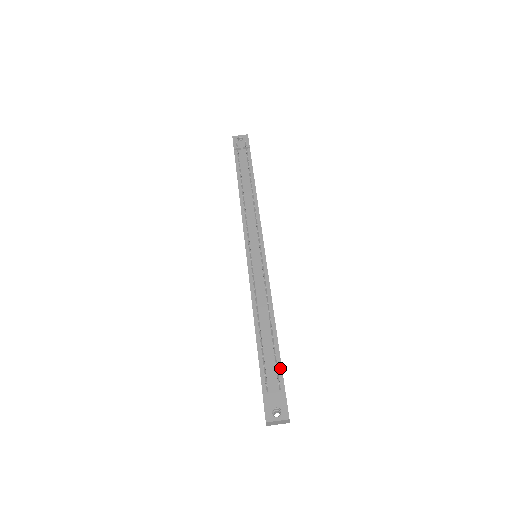
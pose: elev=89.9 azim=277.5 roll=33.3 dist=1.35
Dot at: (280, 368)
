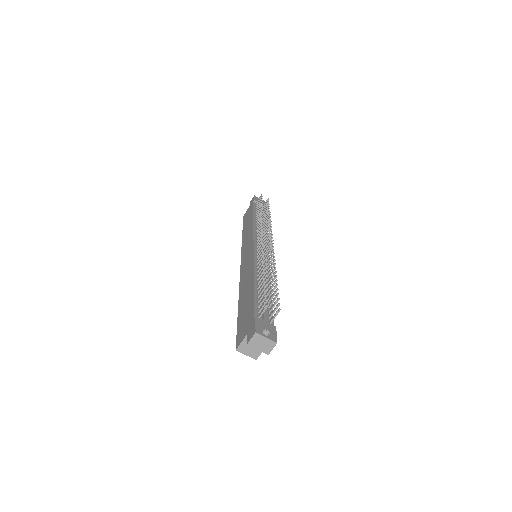
Dot at: occluded
